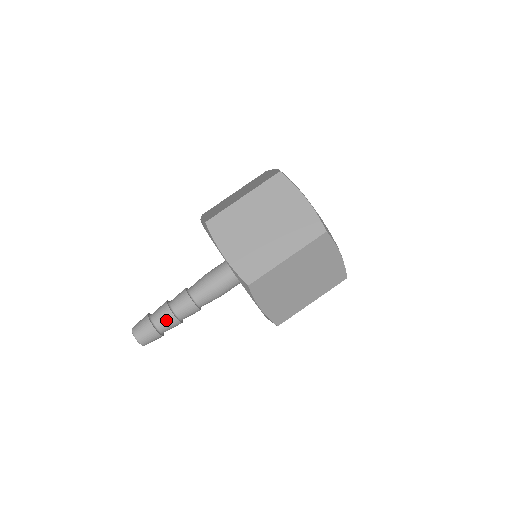
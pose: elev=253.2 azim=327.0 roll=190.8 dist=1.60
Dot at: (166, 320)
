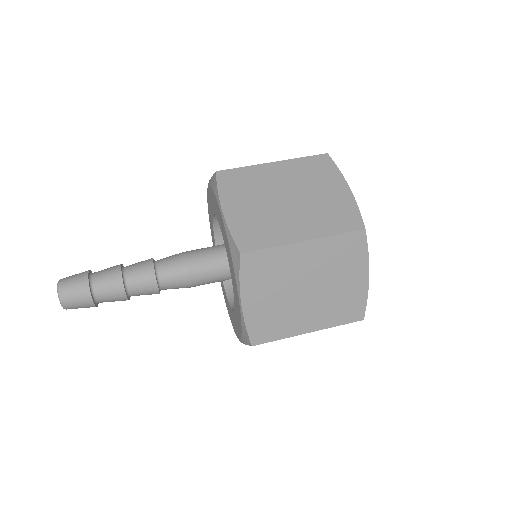
Dot at: (114, 298)
